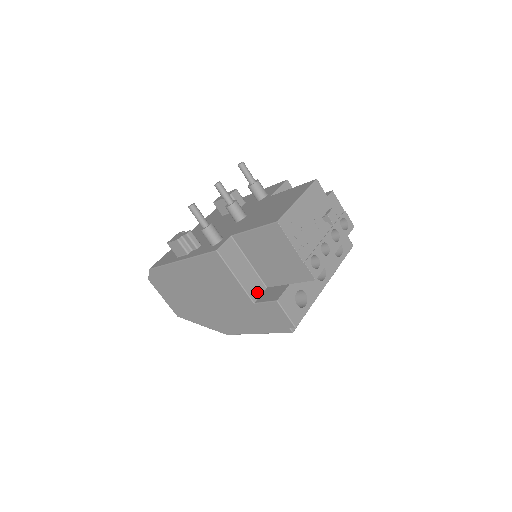
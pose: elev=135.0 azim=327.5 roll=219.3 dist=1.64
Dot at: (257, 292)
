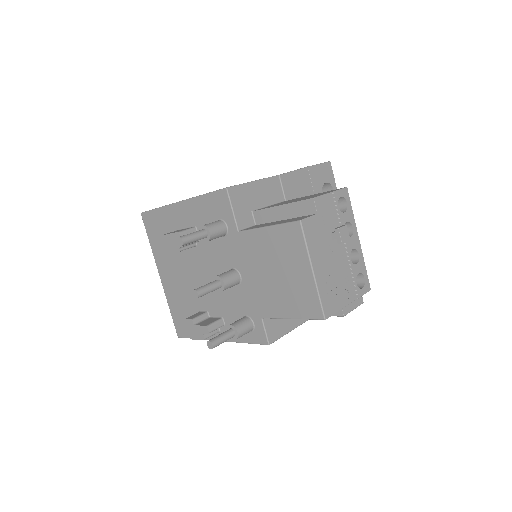
Dot at: occluded
